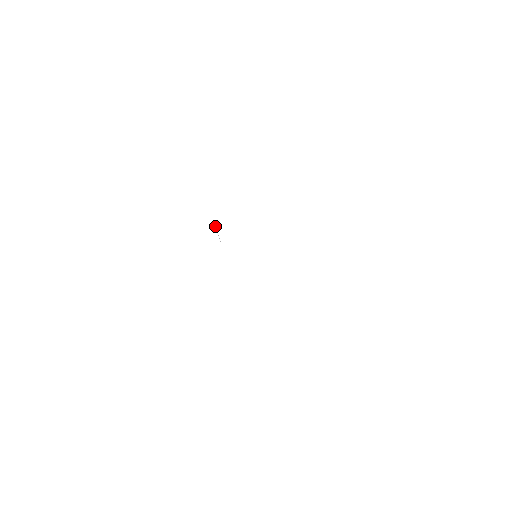
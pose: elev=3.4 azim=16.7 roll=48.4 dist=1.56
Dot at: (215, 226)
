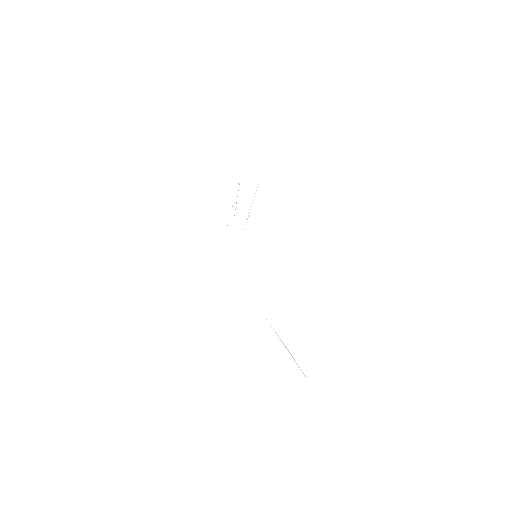
Dot at: (251, 206)
